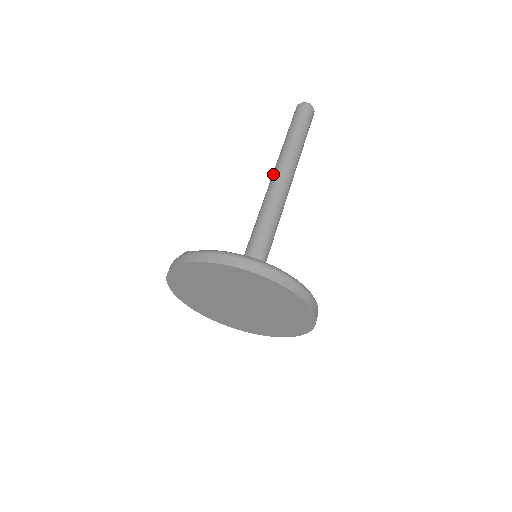
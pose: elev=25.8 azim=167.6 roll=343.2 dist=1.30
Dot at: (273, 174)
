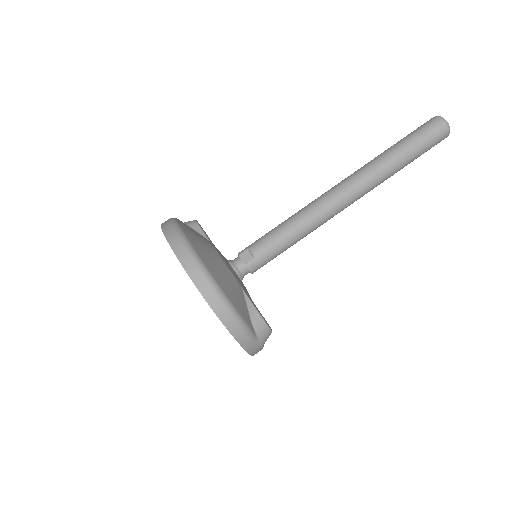
Dot at: occluded
